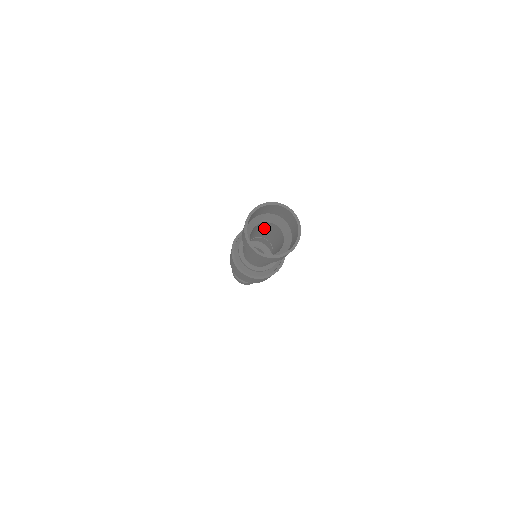
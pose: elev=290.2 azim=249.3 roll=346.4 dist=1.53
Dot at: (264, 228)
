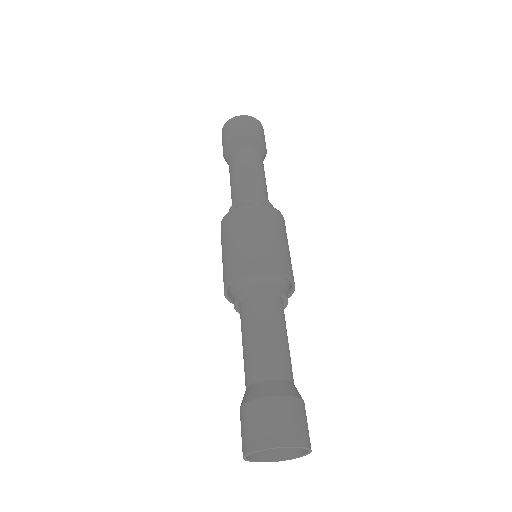
Dot at: (271, 342)
